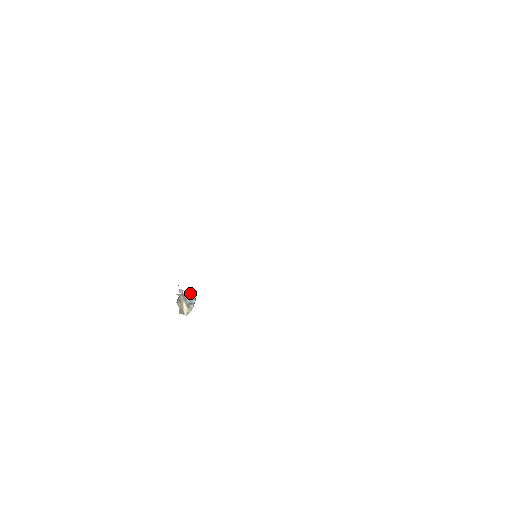
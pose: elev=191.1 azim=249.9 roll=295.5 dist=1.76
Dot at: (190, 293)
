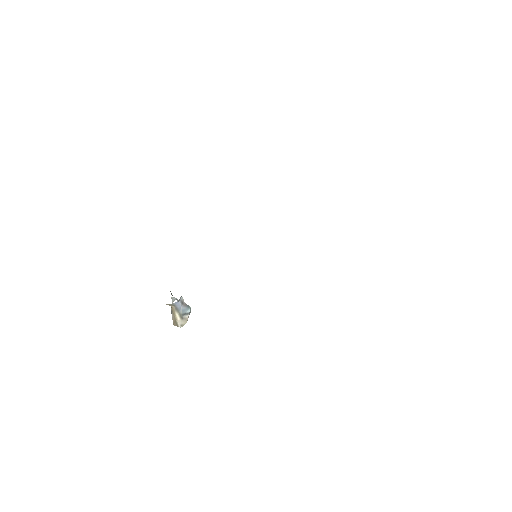
Dot at: (183, 302)
